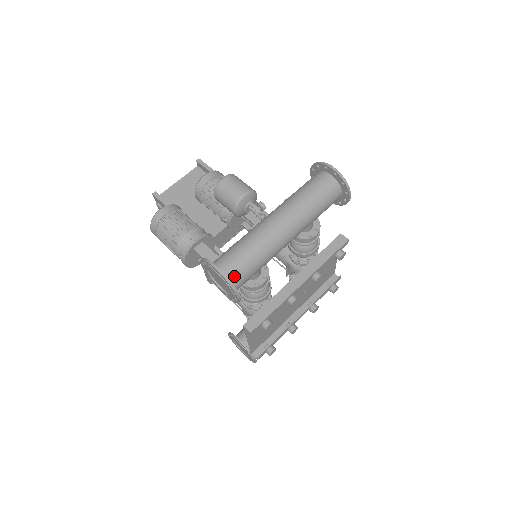
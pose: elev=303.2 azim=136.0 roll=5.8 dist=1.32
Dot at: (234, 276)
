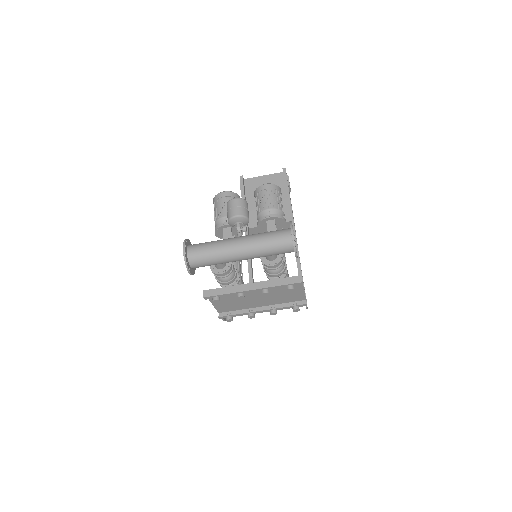
Dot at: (193, 259)
